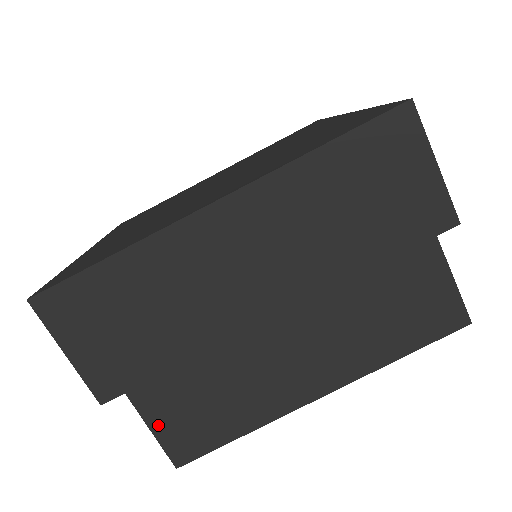
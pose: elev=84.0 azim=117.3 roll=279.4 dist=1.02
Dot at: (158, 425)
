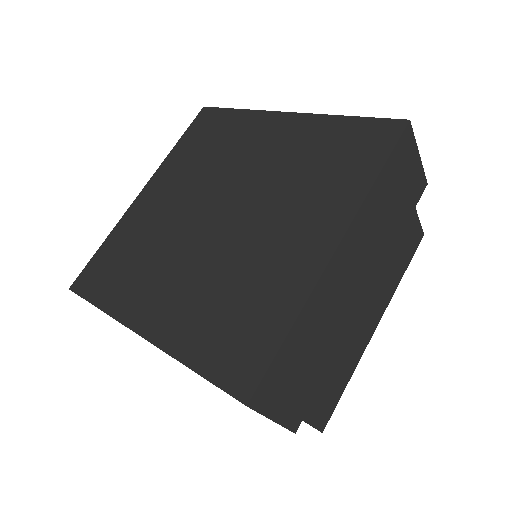
Dot at: (311, 417)
